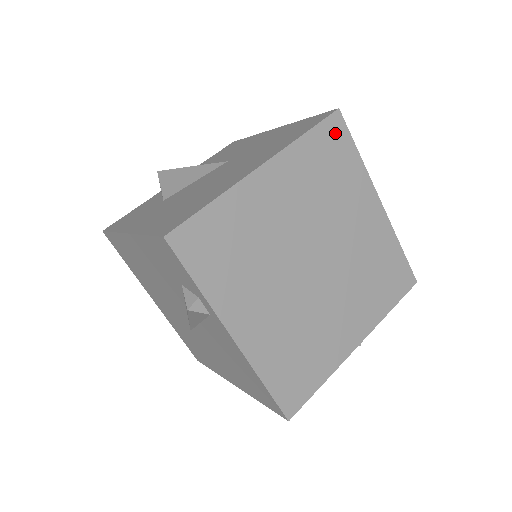
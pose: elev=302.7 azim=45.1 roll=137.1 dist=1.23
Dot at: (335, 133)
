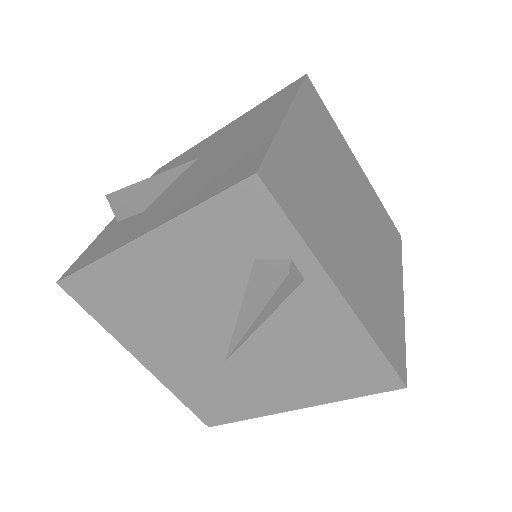
Dot at: (313, 95)
